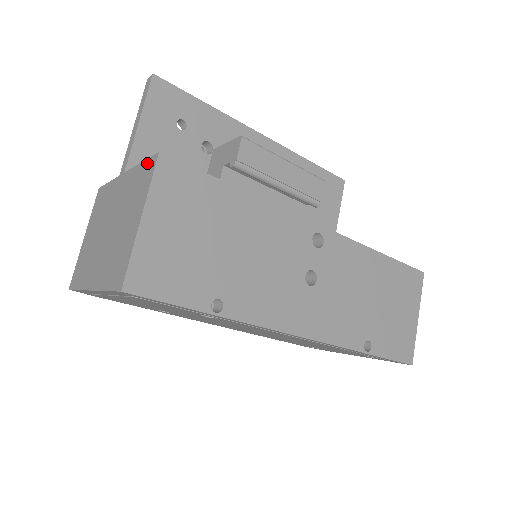
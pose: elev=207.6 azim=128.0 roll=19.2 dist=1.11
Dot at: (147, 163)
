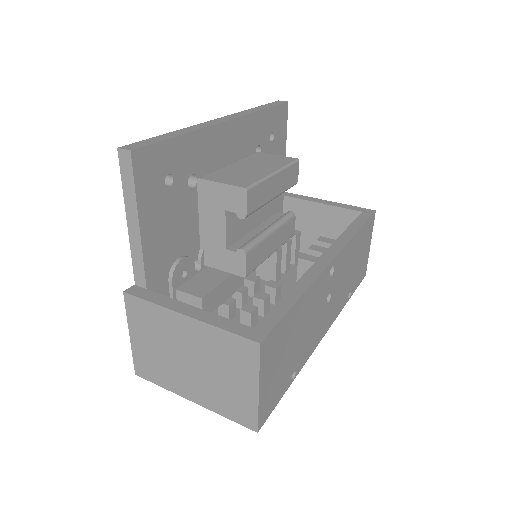
Dot at: (240, 341)
